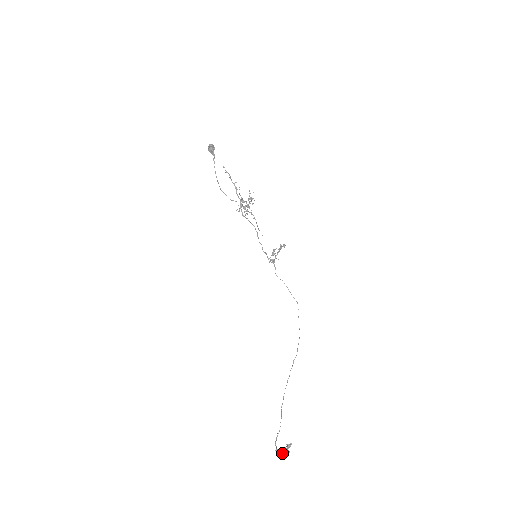
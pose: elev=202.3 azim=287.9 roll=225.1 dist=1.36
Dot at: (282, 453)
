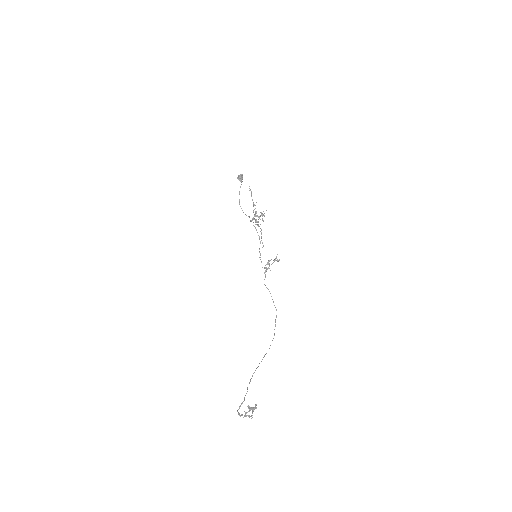
Dot at: (245, 415)
